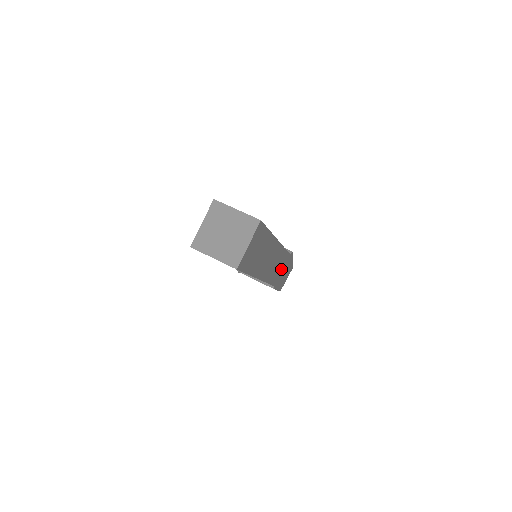
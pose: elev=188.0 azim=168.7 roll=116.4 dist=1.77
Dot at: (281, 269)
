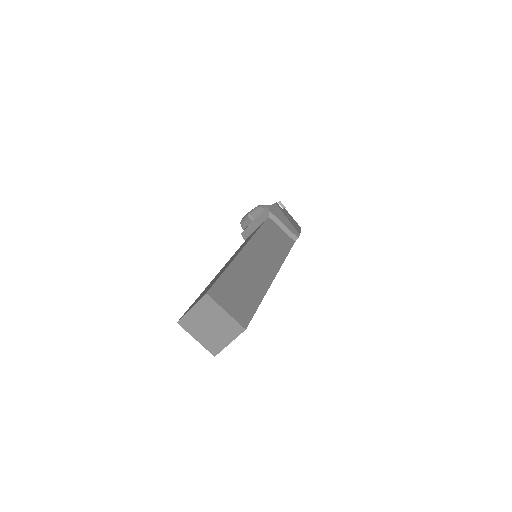
Dot at: occluded
